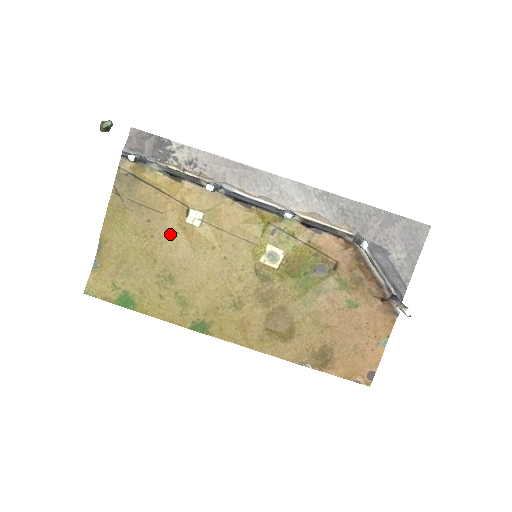
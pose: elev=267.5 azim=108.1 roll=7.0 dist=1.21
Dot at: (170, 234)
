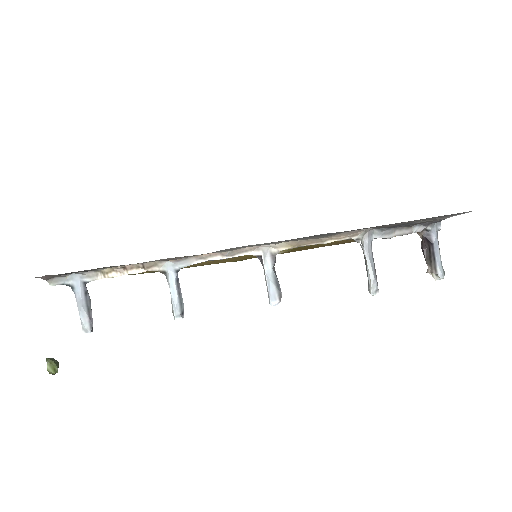
Dot at: occluded
